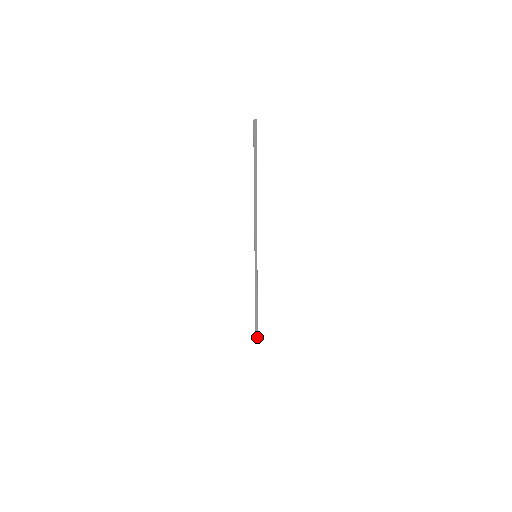
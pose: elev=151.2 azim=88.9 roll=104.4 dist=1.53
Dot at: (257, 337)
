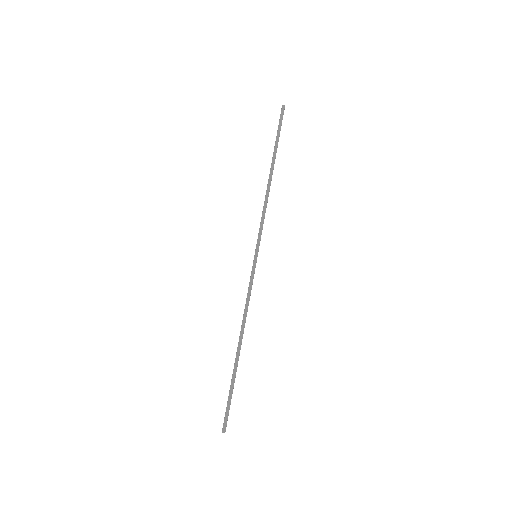
Dot at: (226, 418)
